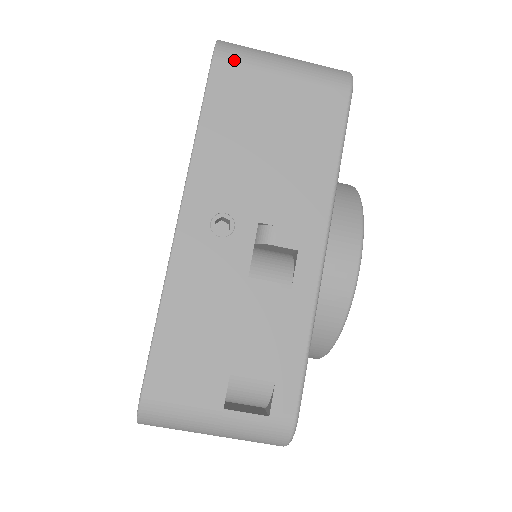
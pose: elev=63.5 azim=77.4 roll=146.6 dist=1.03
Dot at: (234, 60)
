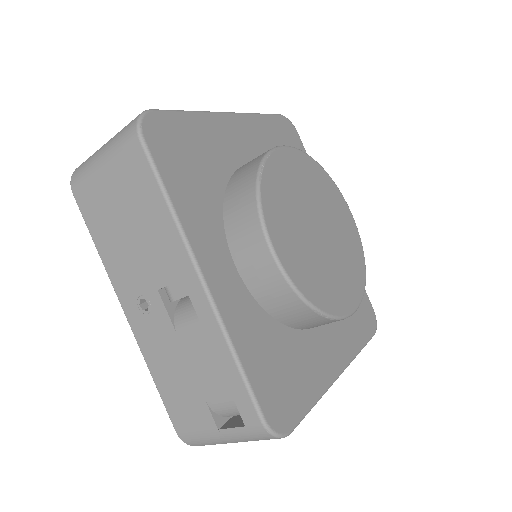
Dot at: (80, 185)
